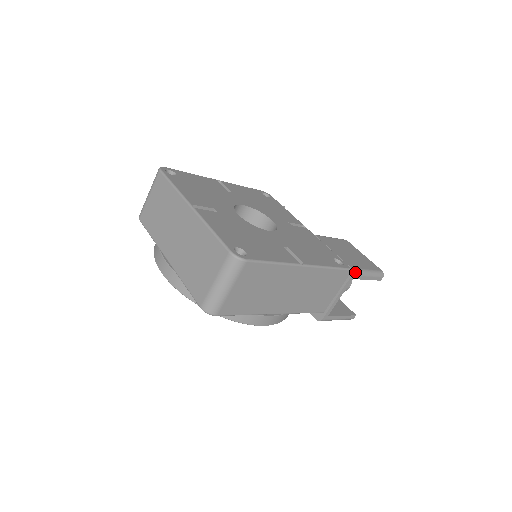
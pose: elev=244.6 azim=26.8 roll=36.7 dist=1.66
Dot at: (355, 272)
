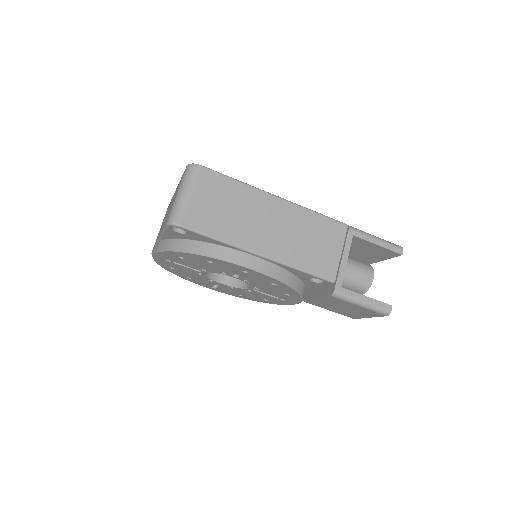
Dot at: (353, 228)
